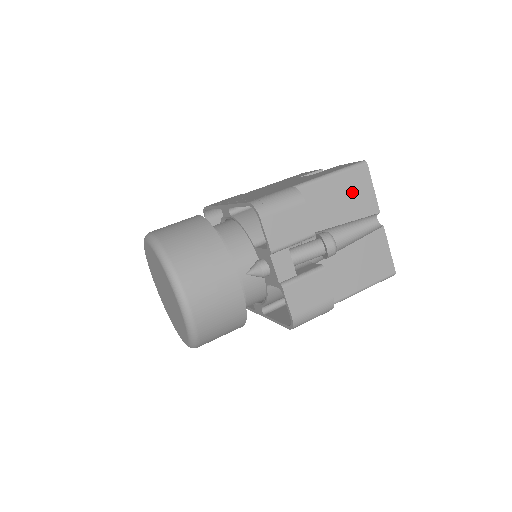
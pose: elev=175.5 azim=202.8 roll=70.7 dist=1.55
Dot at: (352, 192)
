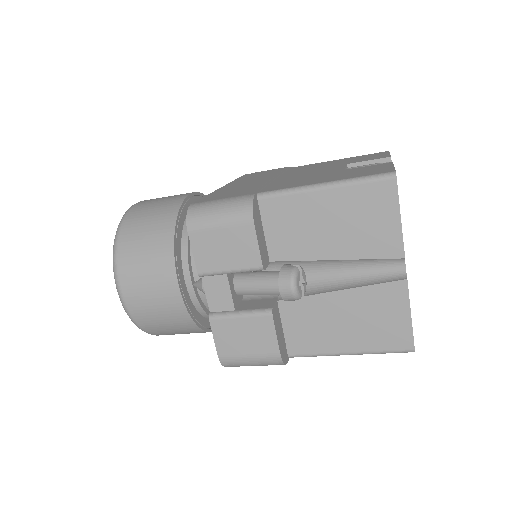
Dot at: (357, 218)
